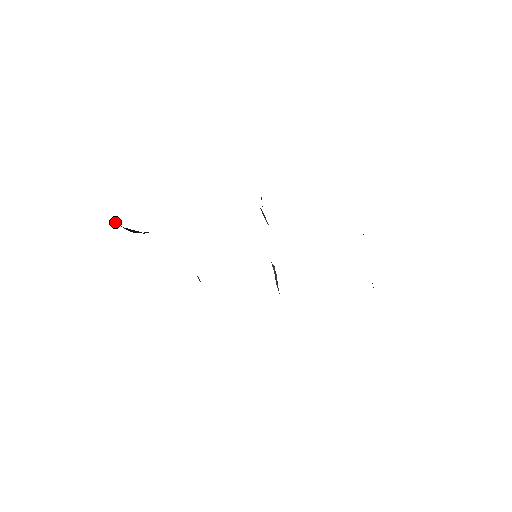
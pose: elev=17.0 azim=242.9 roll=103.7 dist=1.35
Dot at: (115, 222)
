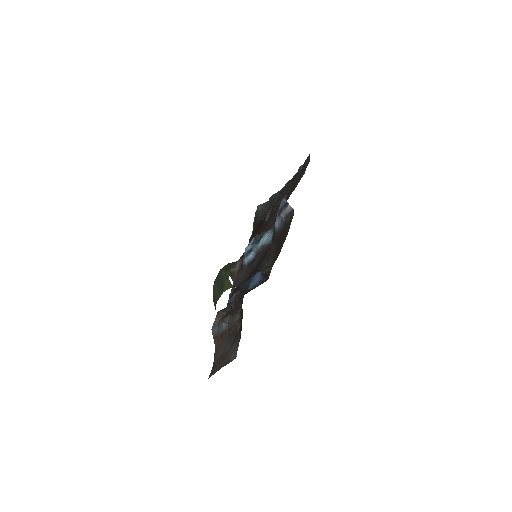
Dot at: occluded
